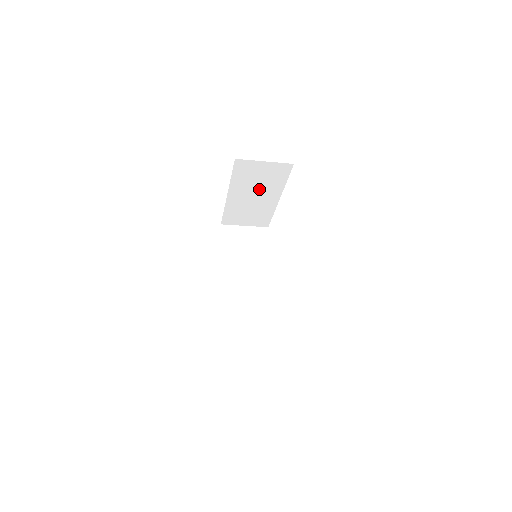
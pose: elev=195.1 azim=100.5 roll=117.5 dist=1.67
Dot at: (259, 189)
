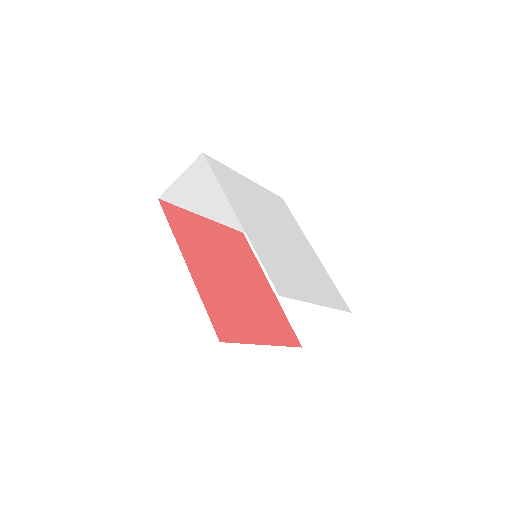
Dot at: (217, 191)
